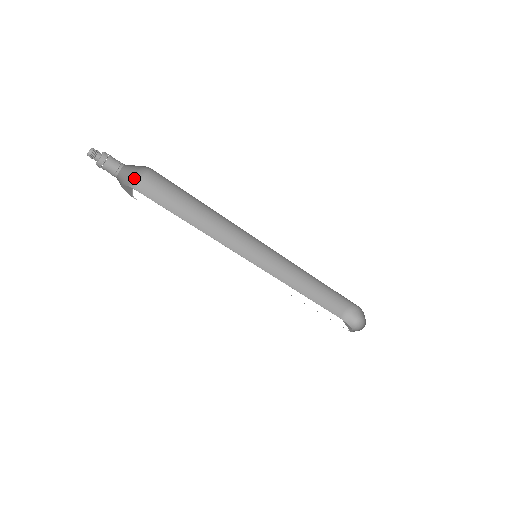
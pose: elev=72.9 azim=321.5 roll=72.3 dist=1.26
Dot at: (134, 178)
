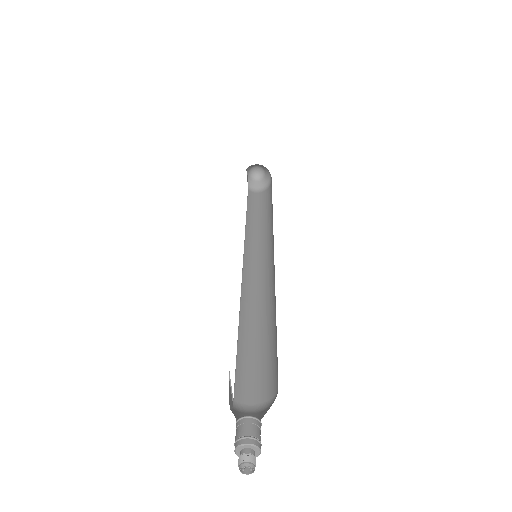
Dot at: occluded
